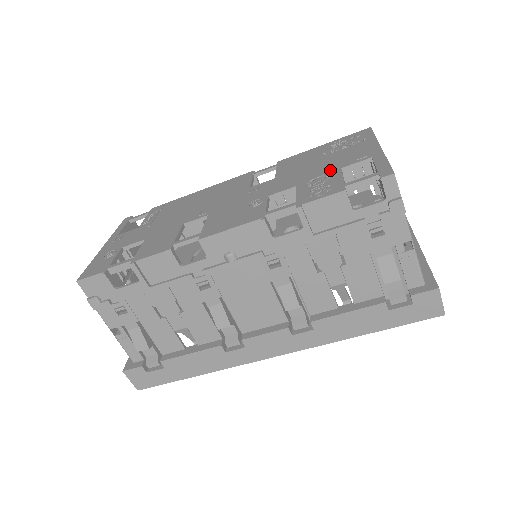
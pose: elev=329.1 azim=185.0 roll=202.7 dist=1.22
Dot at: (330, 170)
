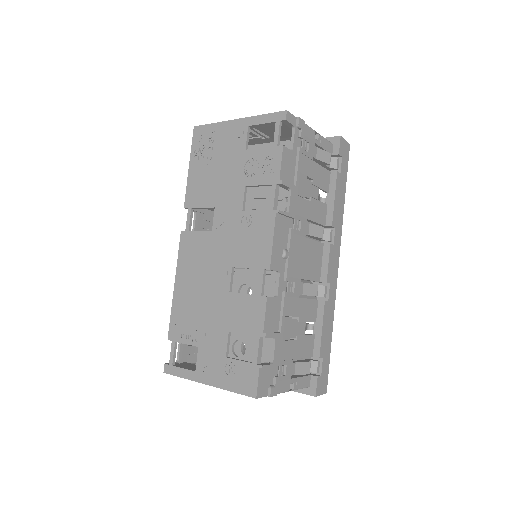
Dot at: (242, 158)
